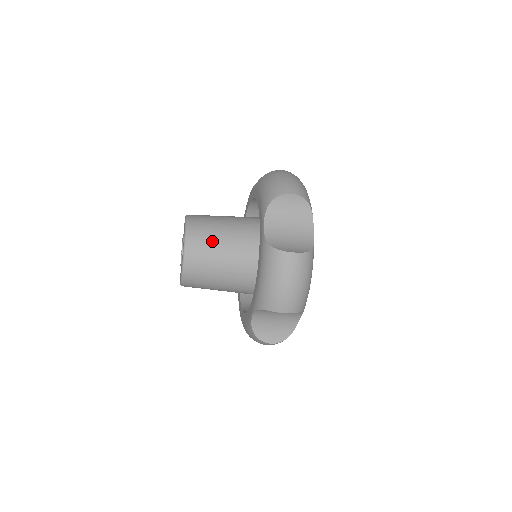
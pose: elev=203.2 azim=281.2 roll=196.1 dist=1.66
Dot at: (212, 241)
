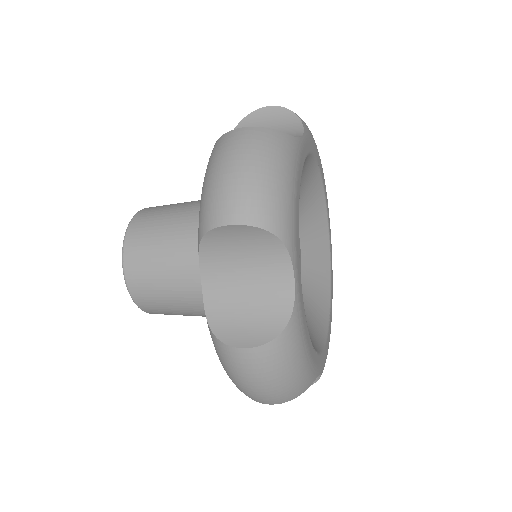
Dot at: (169, 209)
